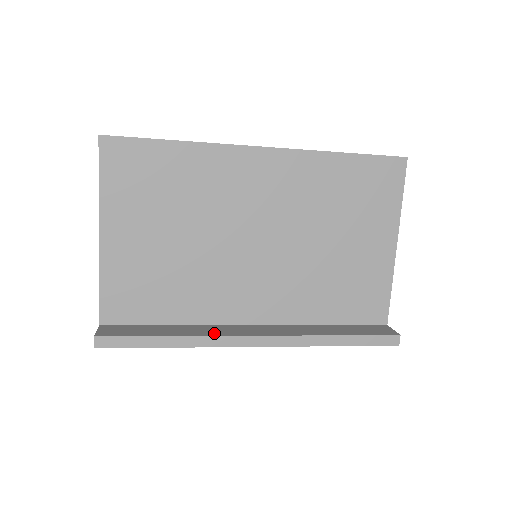
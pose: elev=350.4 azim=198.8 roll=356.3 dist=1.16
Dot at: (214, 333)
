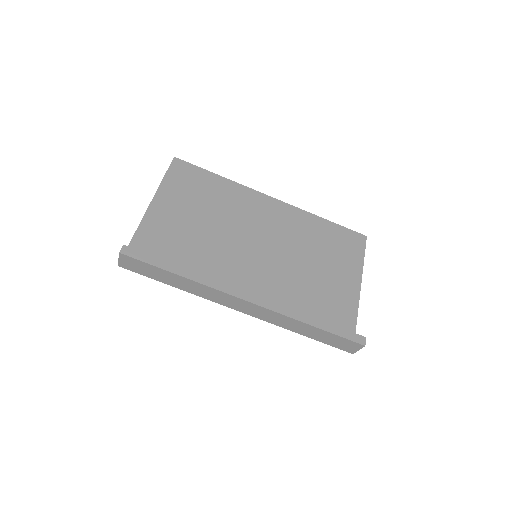
Dot at: (215, 282)
